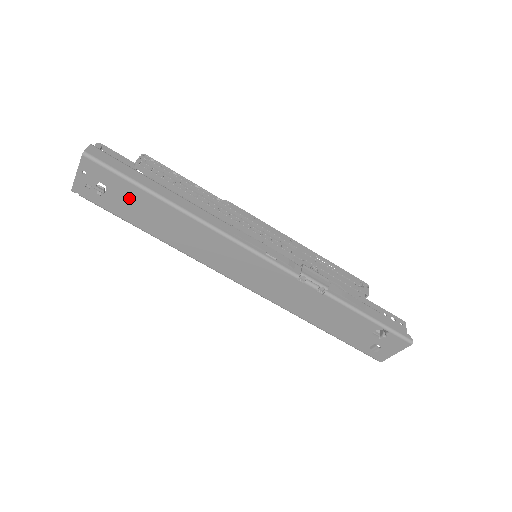
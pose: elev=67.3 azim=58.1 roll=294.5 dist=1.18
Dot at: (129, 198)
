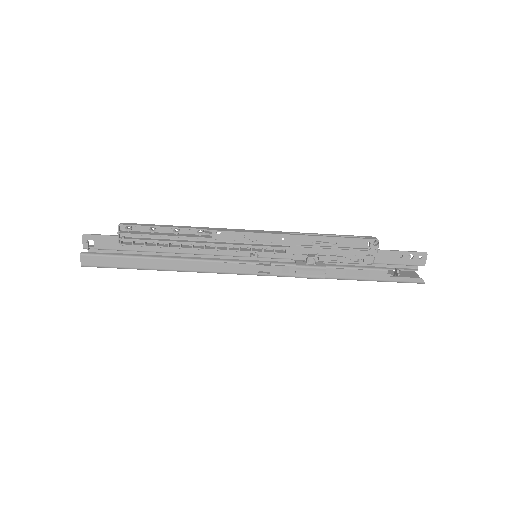
Dot at: occluded
